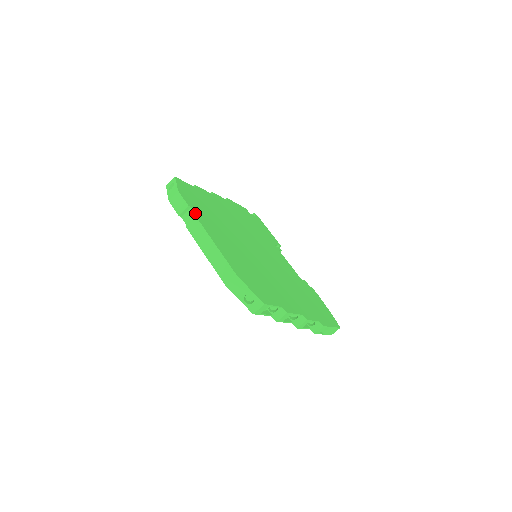
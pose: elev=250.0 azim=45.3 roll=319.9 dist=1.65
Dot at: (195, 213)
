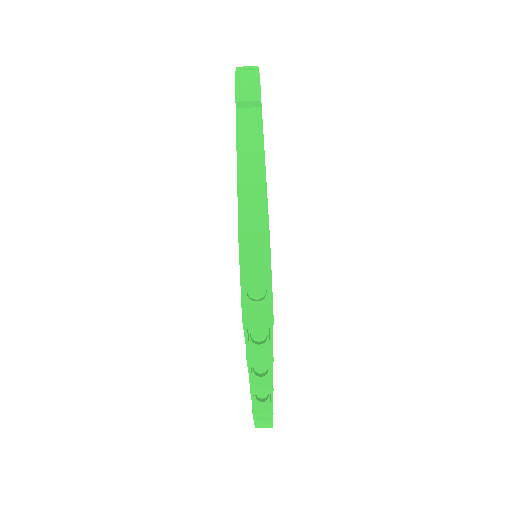
Dot at: occluded
